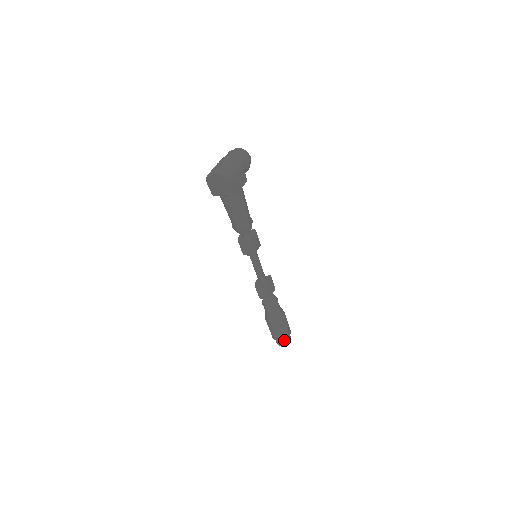
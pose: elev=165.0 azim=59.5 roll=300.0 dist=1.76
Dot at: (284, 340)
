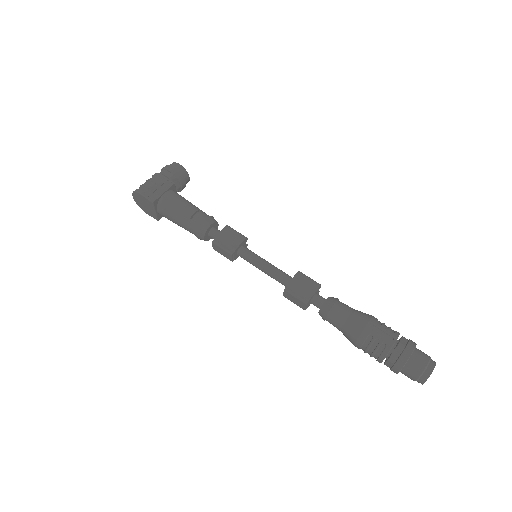
Dot at: (409, 366)
